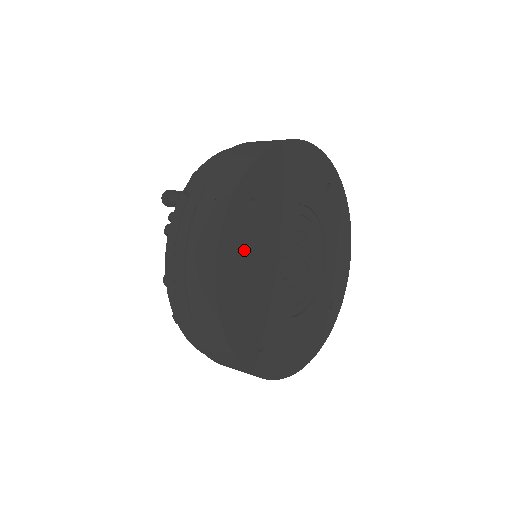
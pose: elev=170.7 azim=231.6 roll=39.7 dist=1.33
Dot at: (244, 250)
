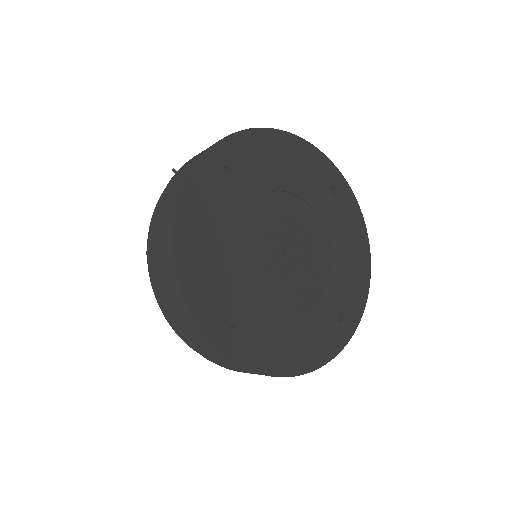
Dot at: (214, 211)
